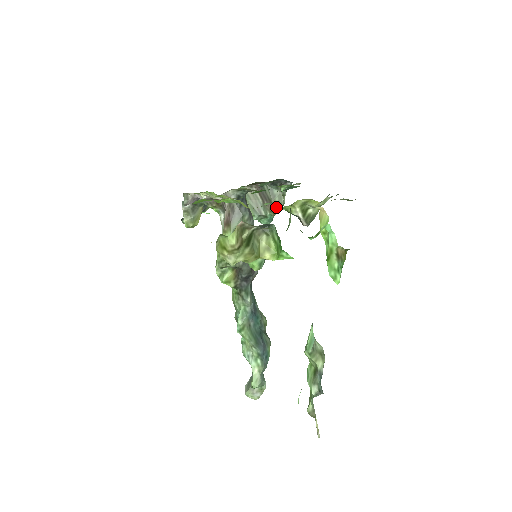
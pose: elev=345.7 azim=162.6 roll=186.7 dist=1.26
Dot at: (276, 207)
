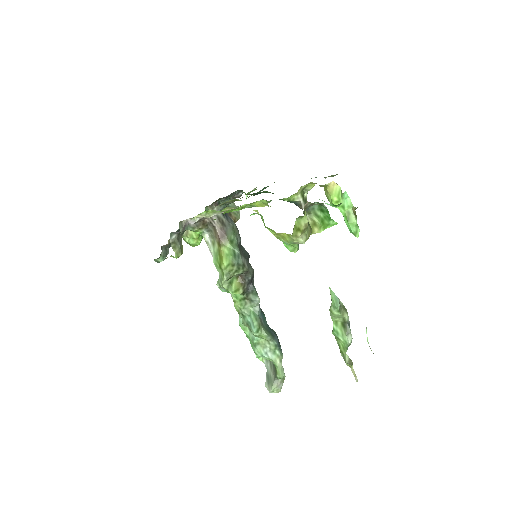
Dot at: (235, 217)
